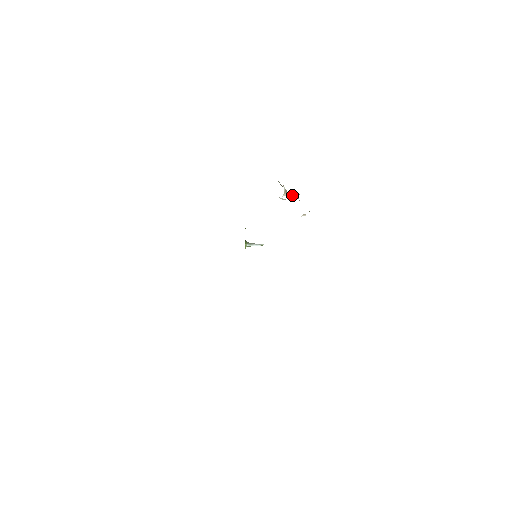
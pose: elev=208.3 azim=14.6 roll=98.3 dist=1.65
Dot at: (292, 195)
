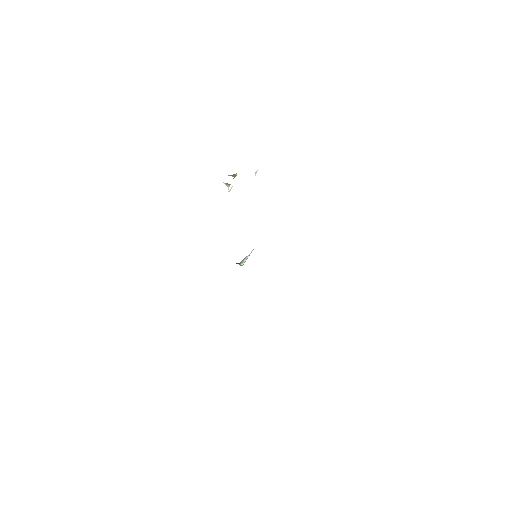
Dot at: occluded
